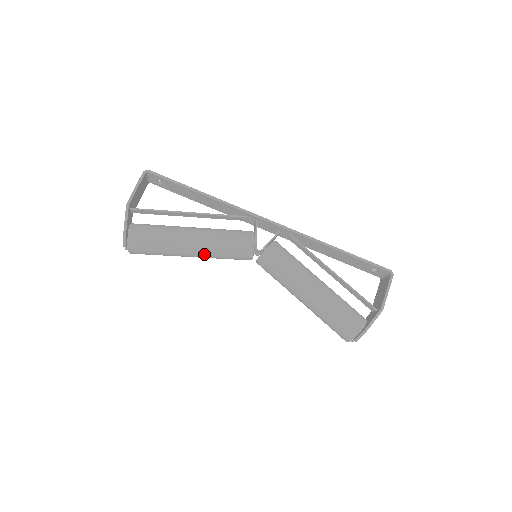
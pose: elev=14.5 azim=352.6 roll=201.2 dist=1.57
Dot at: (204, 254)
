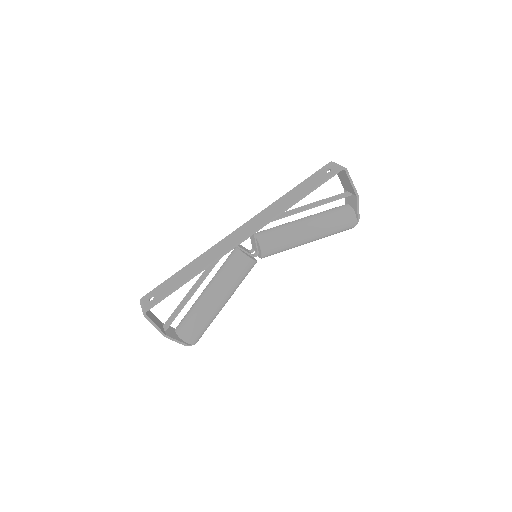
Dot at: occluded
